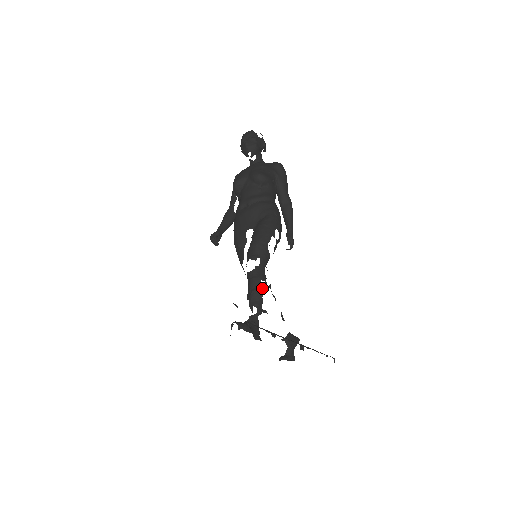
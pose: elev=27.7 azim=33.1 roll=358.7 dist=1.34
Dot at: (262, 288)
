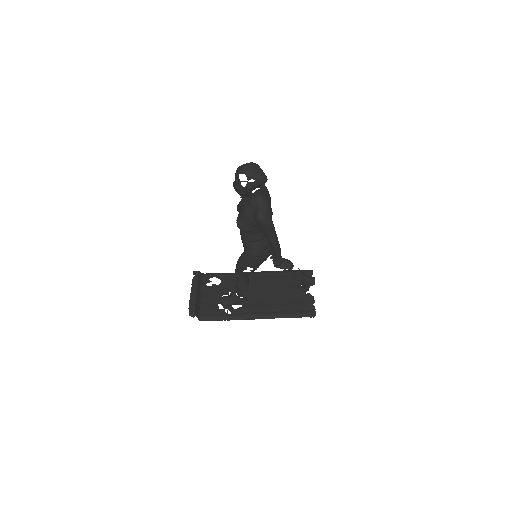
Dot at: (239, 289)
